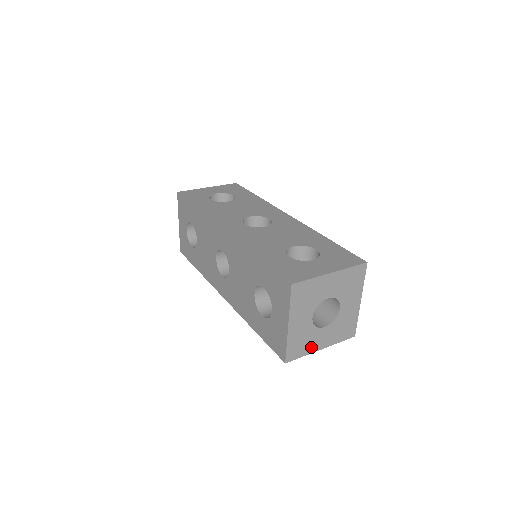
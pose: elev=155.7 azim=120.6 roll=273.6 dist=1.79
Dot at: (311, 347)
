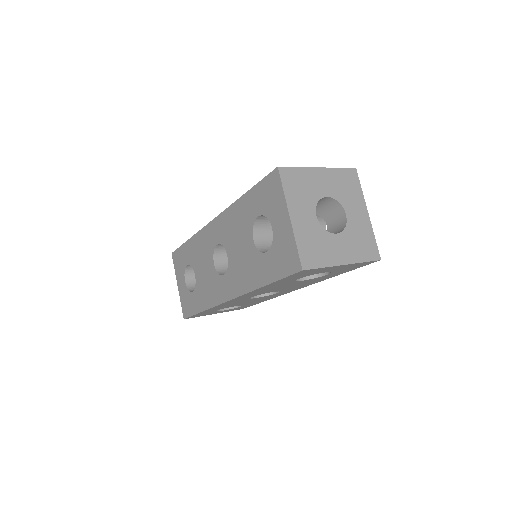
Dot at: (329, 257)
